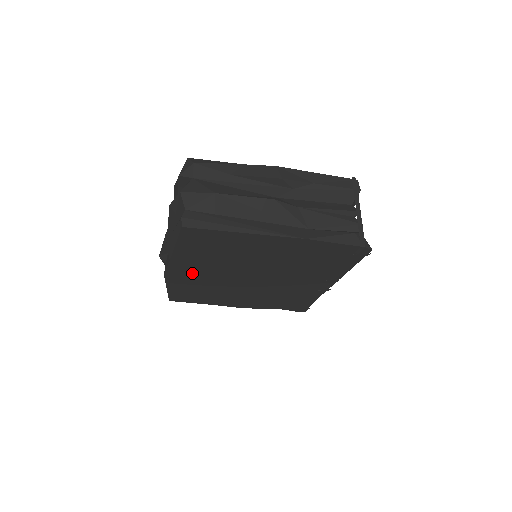
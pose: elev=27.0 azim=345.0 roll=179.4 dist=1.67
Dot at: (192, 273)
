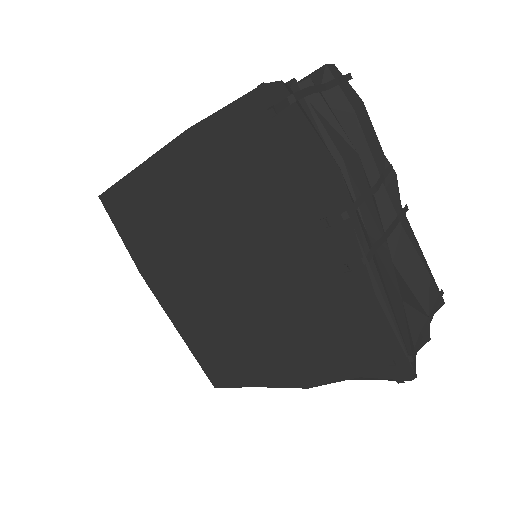
Dot at: (176, 296)
